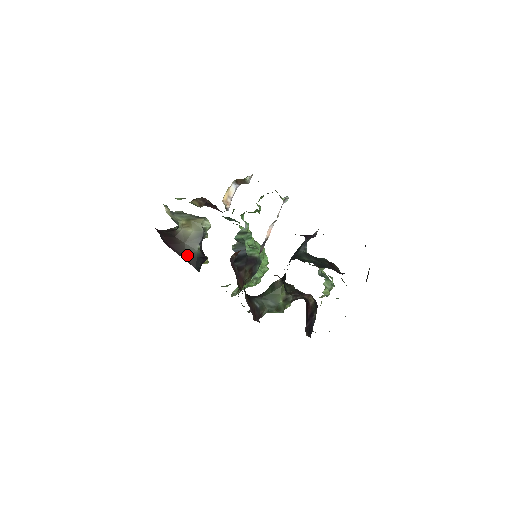
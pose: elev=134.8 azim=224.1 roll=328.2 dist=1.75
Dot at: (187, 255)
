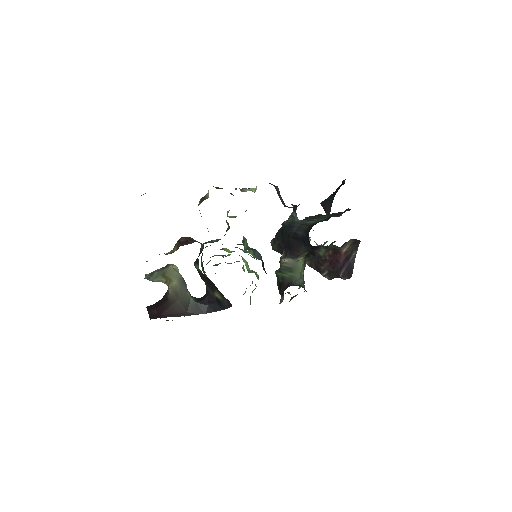
Dot at: (186, 309)
